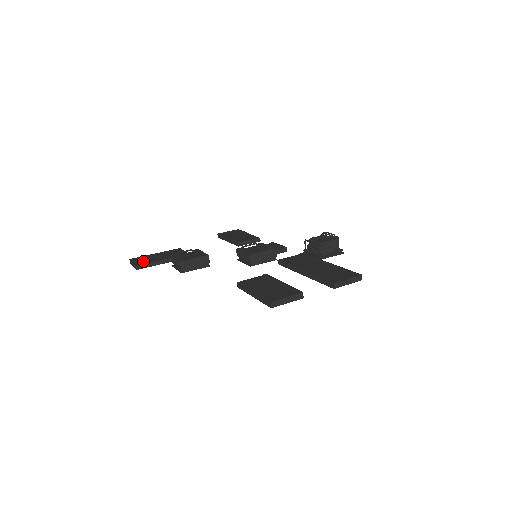
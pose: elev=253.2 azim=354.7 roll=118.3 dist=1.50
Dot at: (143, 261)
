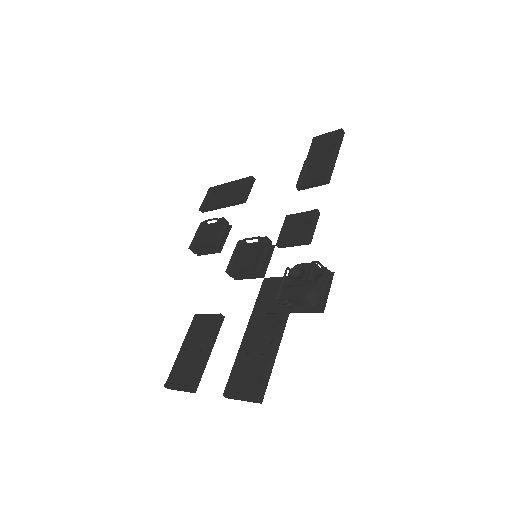
Dot at: (210, 200)
